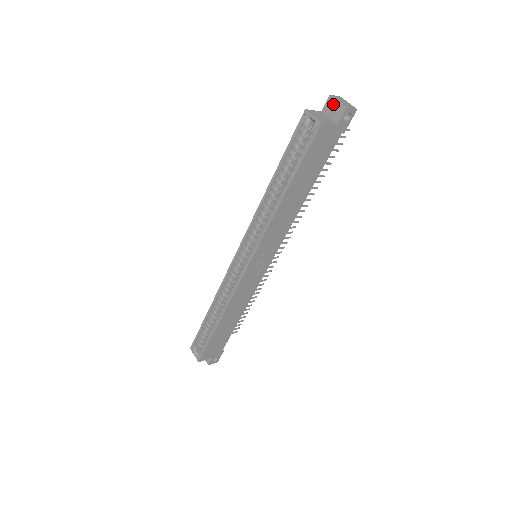
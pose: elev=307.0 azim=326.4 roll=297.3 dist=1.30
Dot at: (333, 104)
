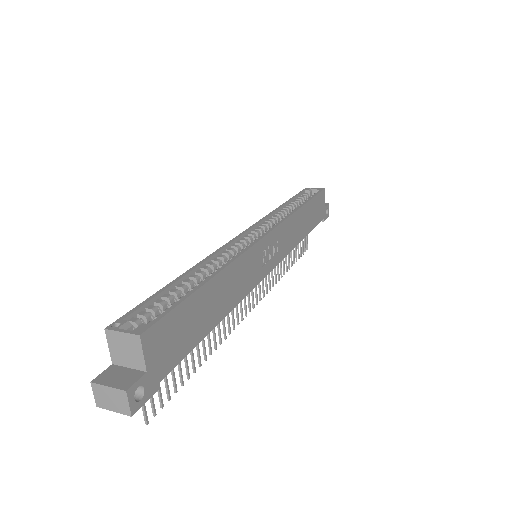
Dot at: occluded
